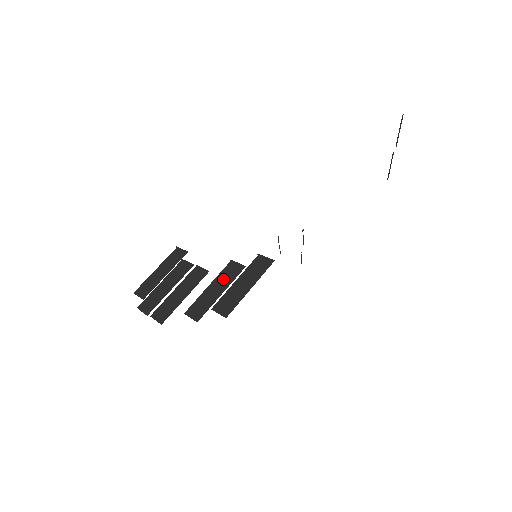
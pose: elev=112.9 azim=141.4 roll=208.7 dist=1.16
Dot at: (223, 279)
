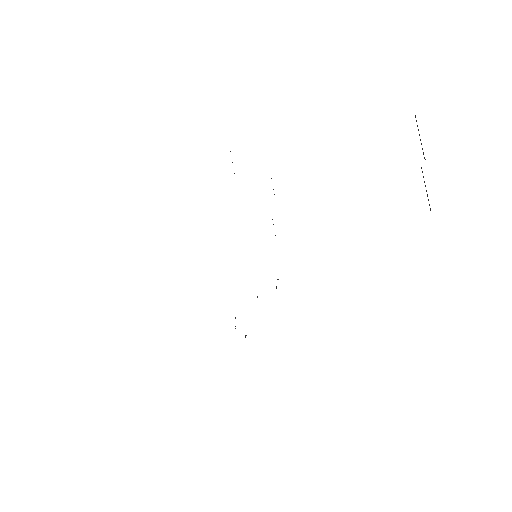
Dot at: occluded
